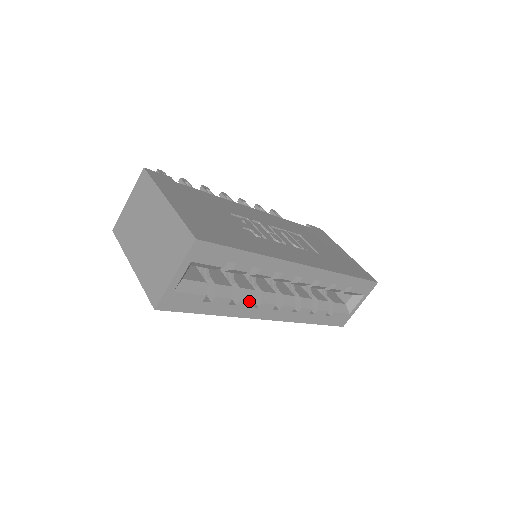
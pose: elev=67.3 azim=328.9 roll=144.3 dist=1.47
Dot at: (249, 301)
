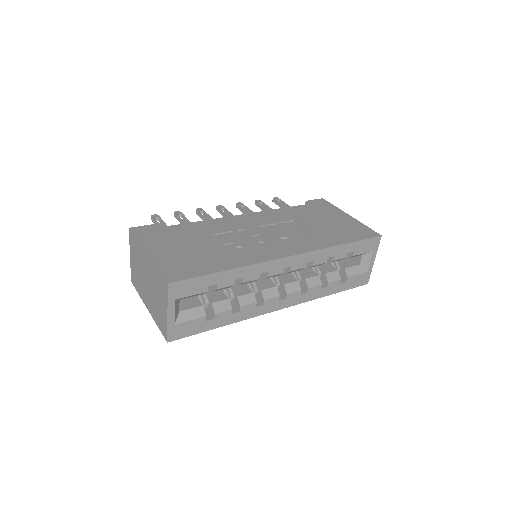
Dot at: (250, 304)
